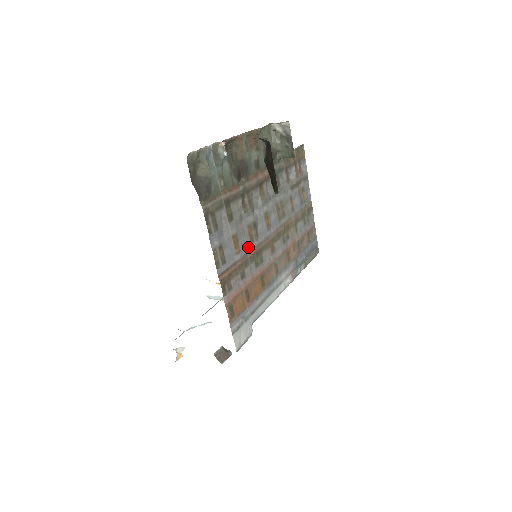
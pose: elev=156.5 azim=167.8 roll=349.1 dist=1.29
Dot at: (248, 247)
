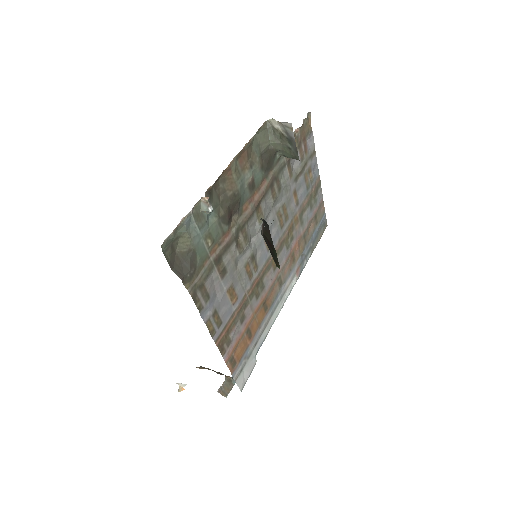
Dot at: (246, 286)
